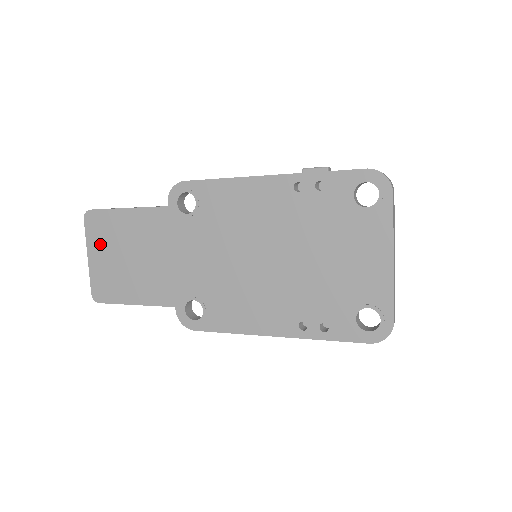
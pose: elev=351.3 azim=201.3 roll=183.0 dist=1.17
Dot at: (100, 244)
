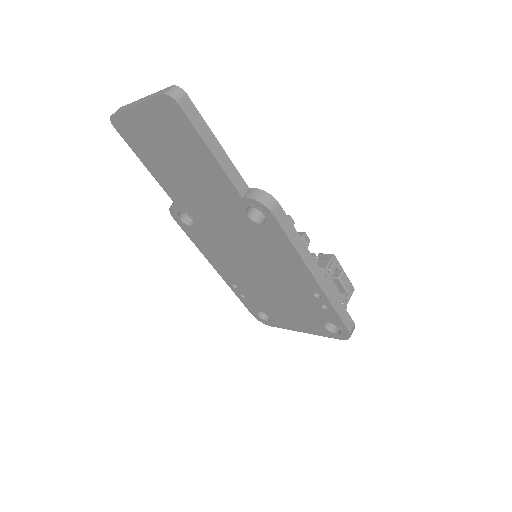
Dot at: (158, 122)
